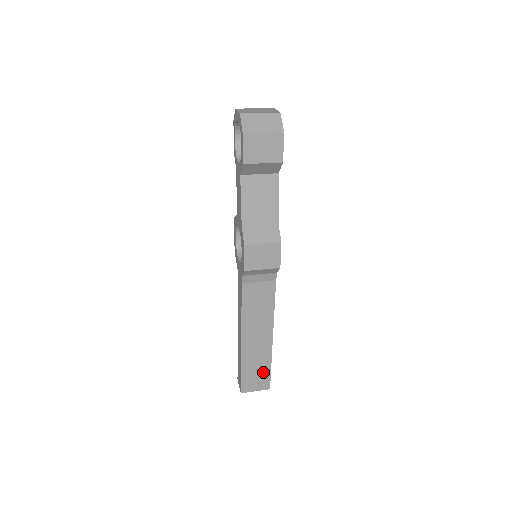
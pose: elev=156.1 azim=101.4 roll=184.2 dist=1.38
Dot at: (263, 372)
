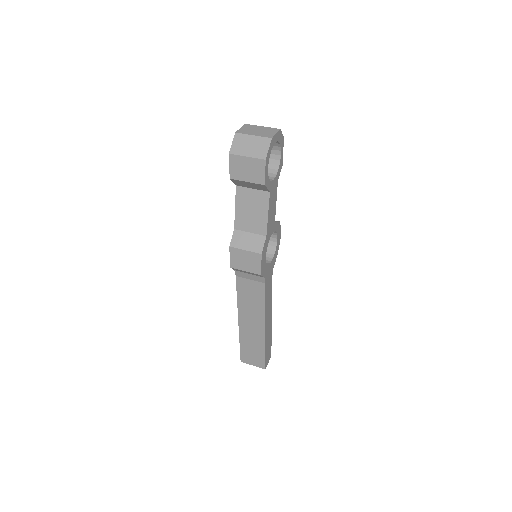
Dot at: (259, 353)
